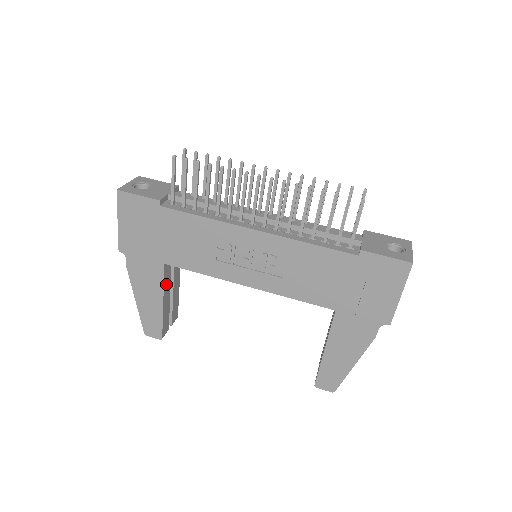
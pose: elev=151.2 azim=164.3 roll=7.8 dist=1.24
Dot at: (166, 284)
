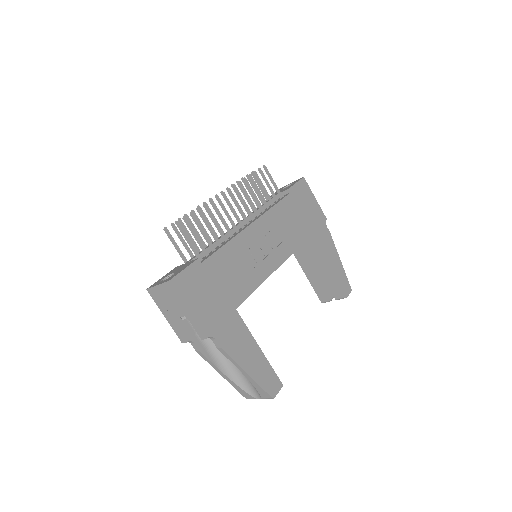
Dot at: occluded
